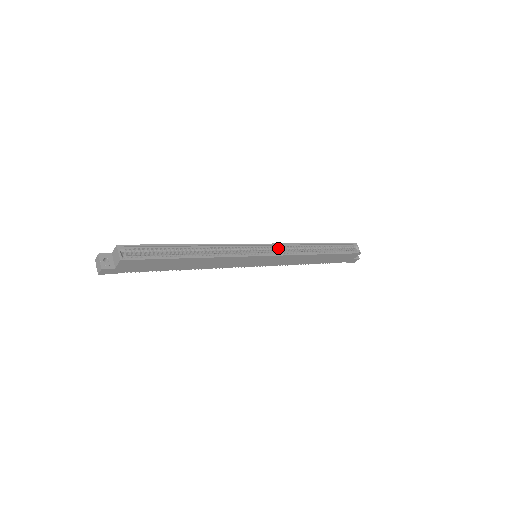
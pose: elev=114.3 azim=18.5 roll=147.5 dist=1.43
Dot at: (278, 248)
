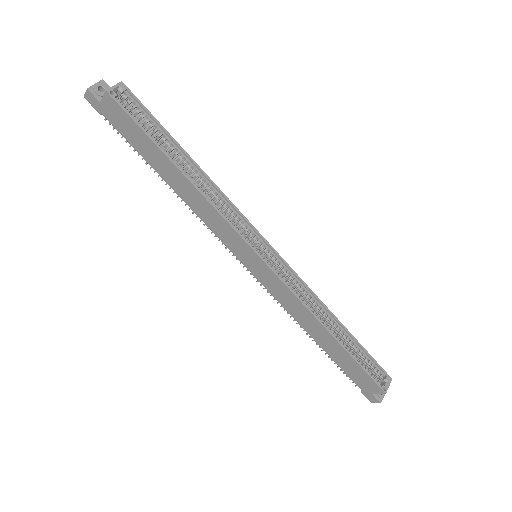
Dot at: (287, 272)
